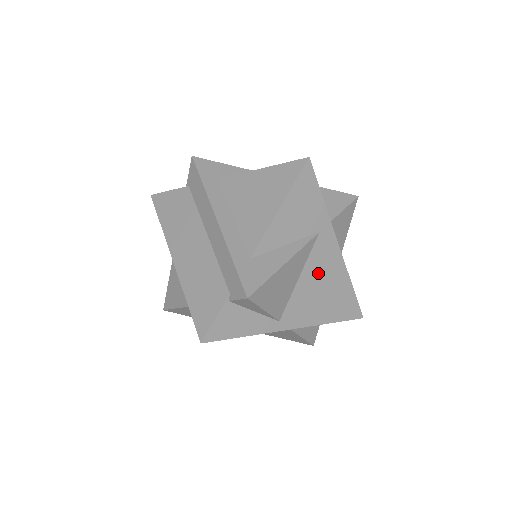
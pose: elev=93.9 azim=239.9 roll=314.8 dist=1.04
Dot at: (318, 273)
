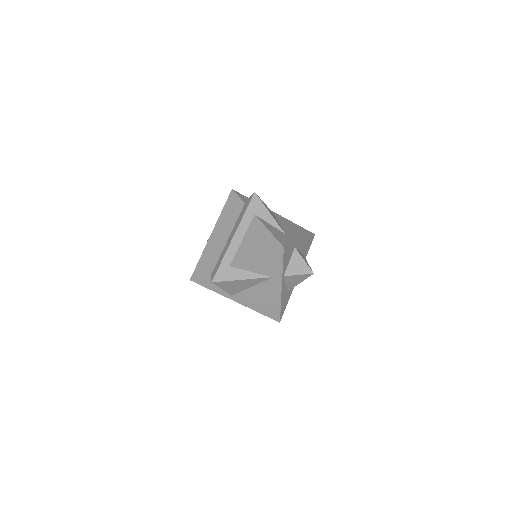
Dot at: (263, 291)
